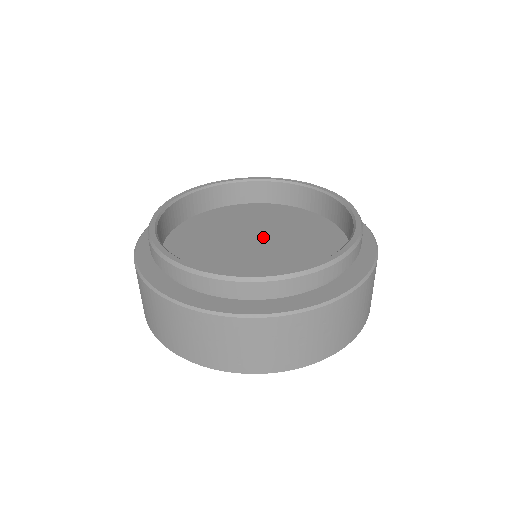
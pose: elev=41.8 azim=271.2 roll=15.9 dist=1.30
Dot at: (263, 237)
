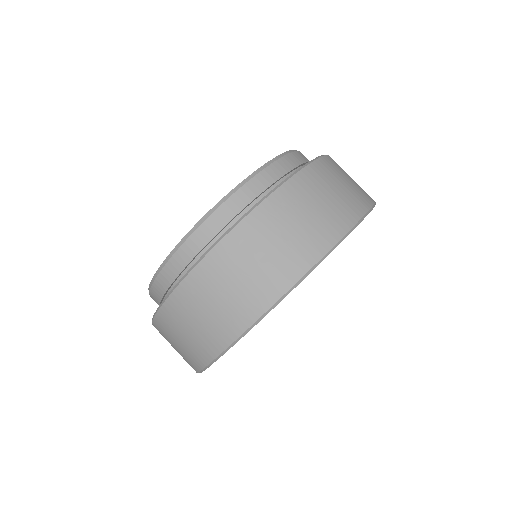
Dot at: occluded
